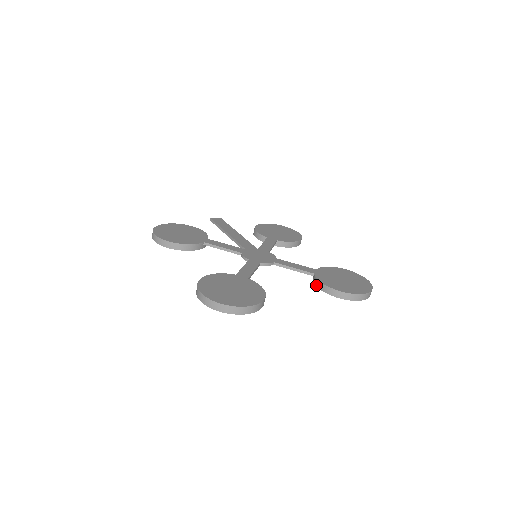
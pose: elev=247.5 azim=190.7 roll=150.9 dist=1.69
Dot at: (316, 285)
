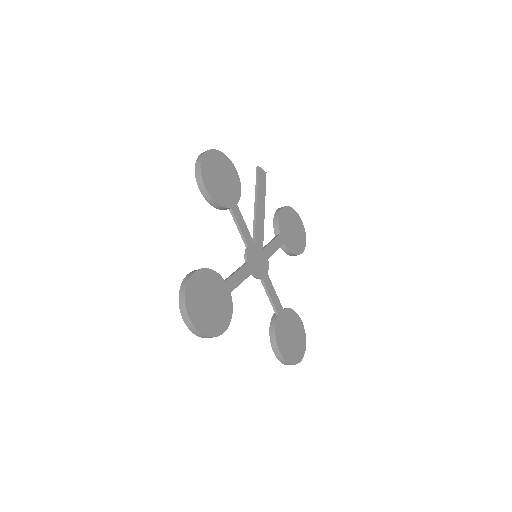
Dot at: (271, 326)
